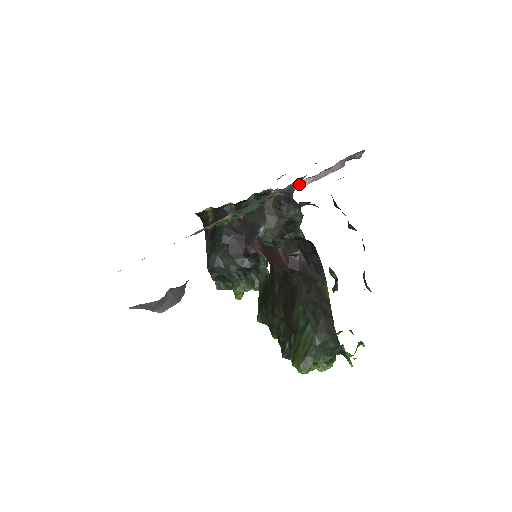
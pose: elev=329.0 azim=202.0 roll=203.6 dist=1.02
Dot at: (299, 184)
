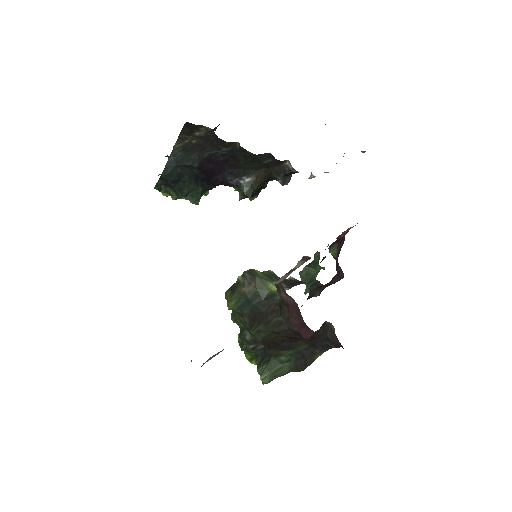
Dot at: occluded
